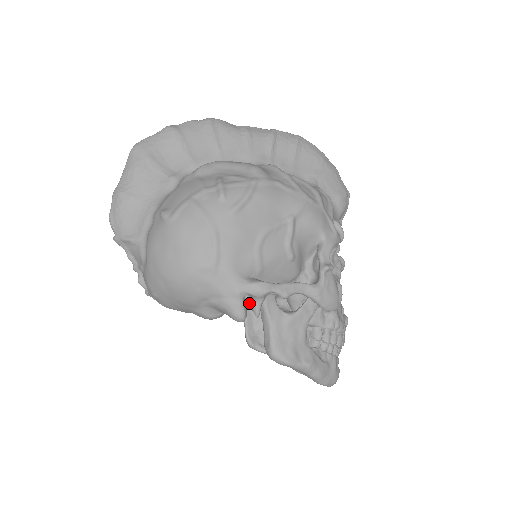
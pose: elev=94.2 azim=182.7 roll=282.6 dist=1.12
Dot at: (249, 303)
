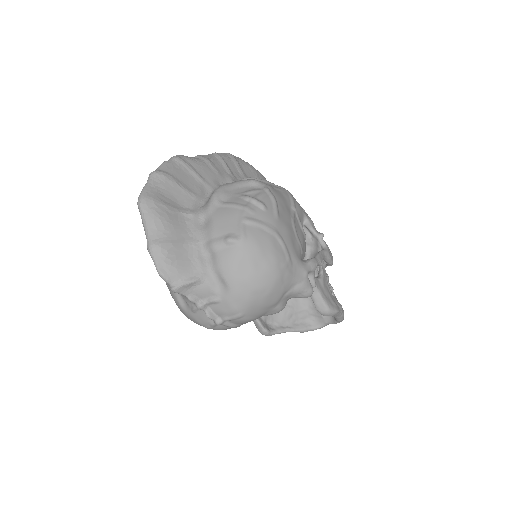
Dot at: occluded
